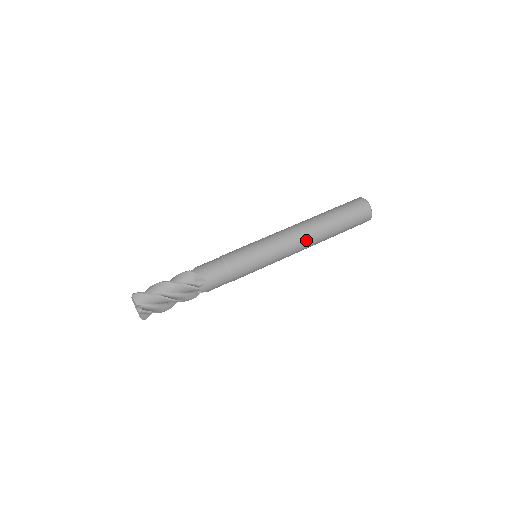
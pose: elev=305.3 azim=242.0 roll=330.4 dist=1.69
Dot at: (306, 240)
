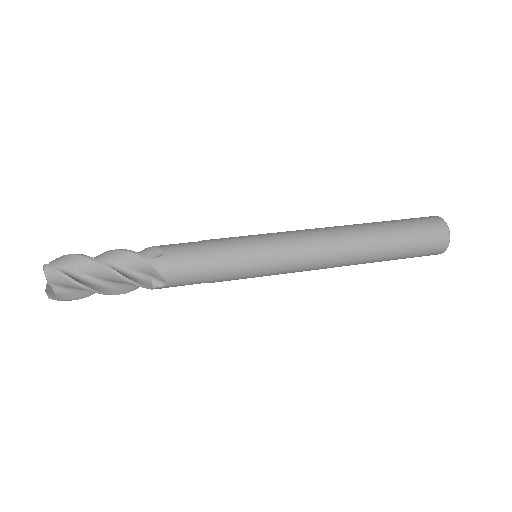
Dot at: (336, 237)
